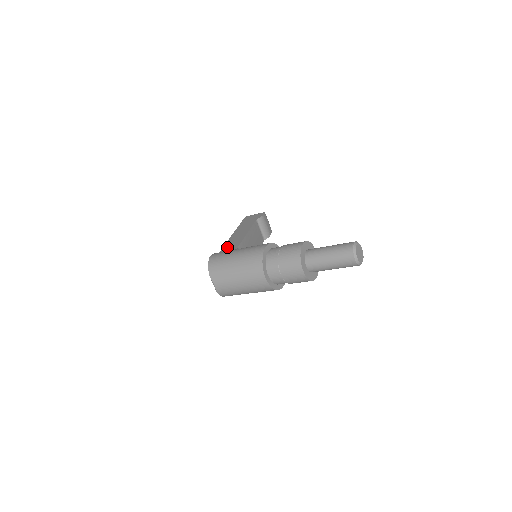
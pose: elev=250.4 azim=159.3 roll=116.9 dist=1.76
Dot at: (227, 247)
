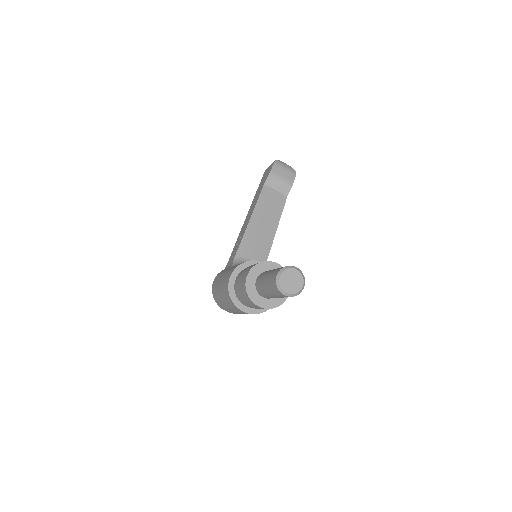
Dot at: (232, 253)
